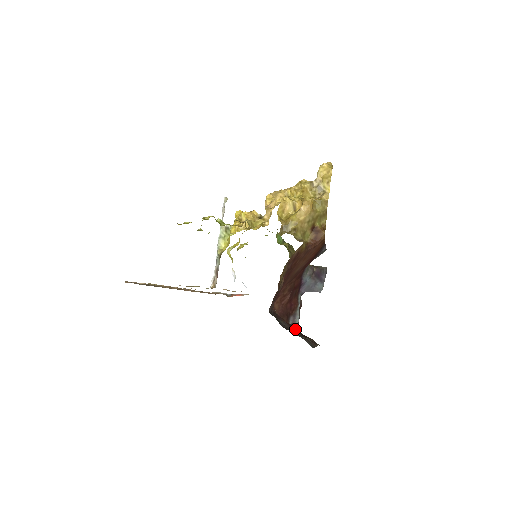
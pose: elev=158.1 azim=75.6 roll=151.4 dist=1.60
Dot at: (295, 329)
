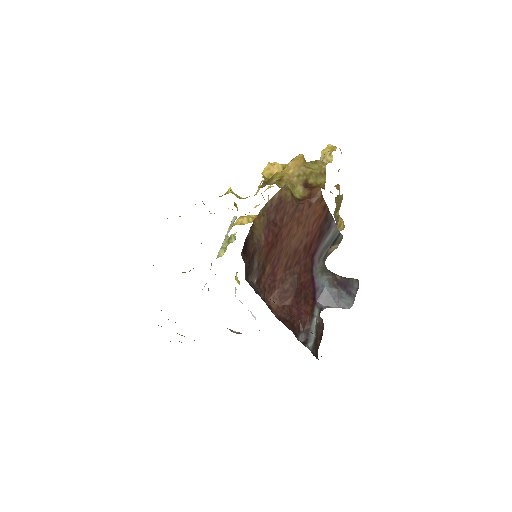
Dot at: occluded
